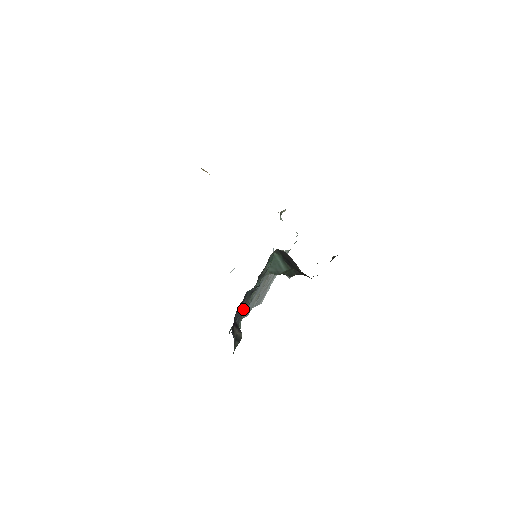
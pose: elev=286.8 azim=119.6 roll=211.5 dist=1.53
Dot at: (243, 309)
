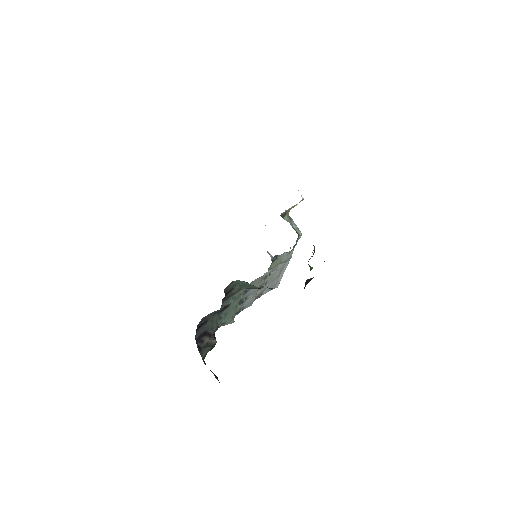
Dot at: (213, 322)
